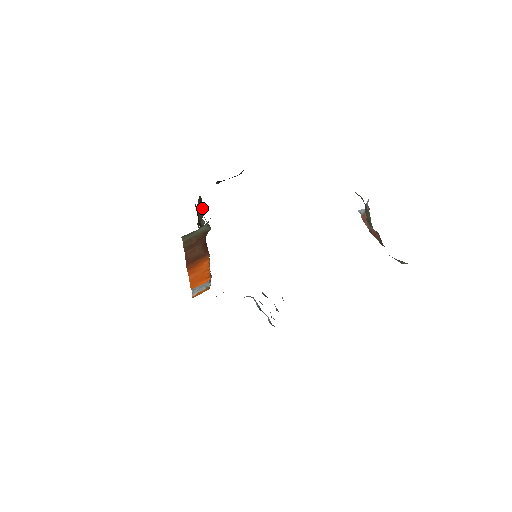
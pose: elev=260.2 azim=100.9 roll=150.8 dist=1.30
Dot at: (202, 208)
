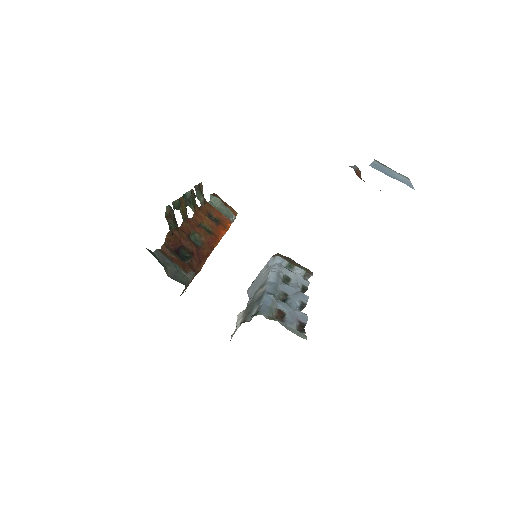
Dot at: (177, 204)
